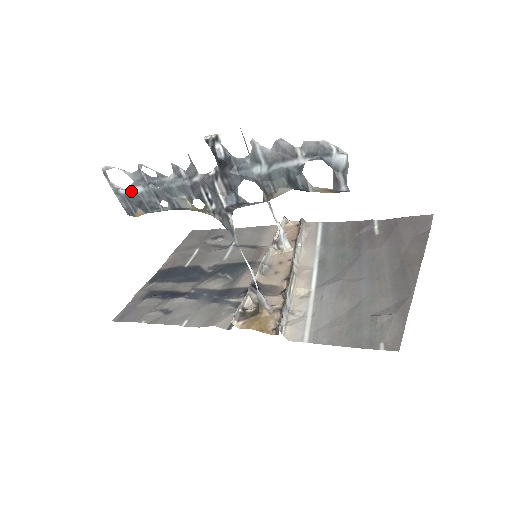
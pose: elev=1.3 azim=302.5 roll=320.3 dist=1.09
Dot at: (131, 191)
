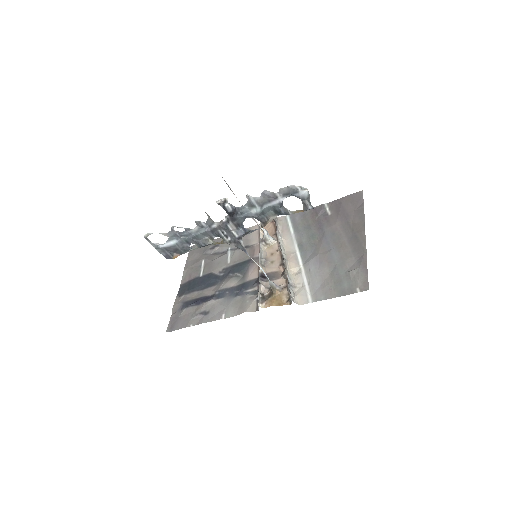
Dot at: (168, 244)
